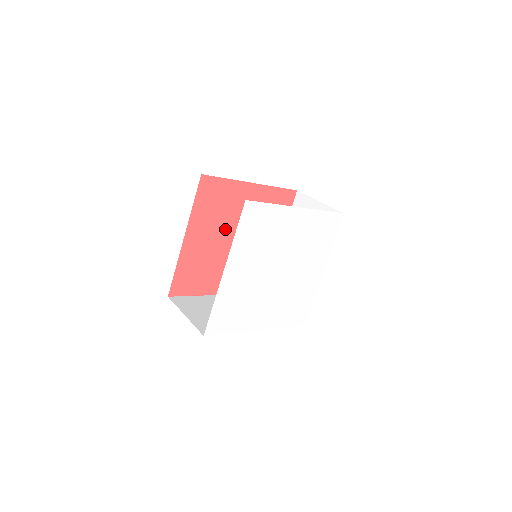
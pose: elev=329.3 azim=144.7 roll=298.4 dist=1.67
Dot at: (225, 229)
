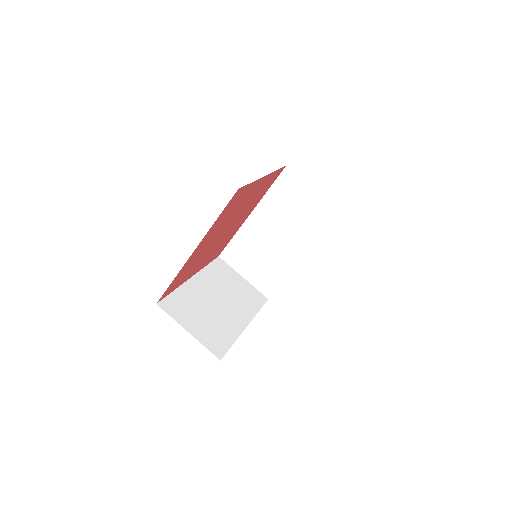
Dot at: (225, 225)
